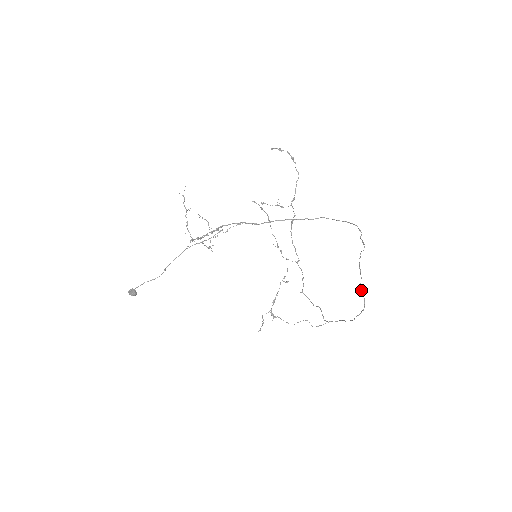
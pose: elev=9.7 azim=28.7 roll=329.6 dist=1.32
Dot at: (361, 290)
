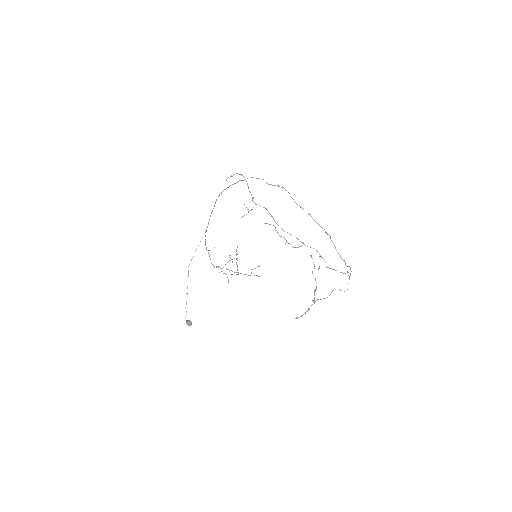
Dot at: occluded
